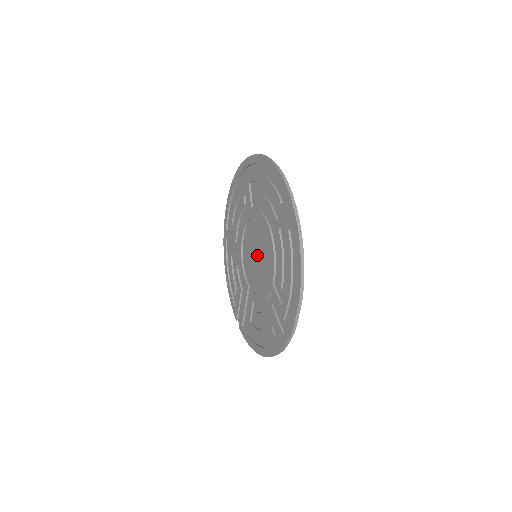
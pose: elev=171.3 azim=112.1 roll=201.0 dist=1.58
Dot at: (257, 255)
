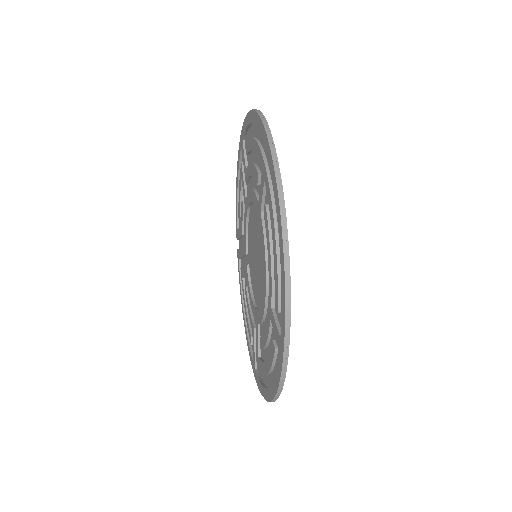
Dot at: (256, 260)
